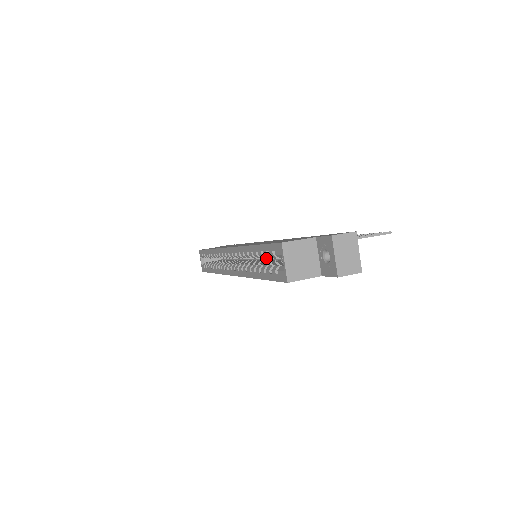
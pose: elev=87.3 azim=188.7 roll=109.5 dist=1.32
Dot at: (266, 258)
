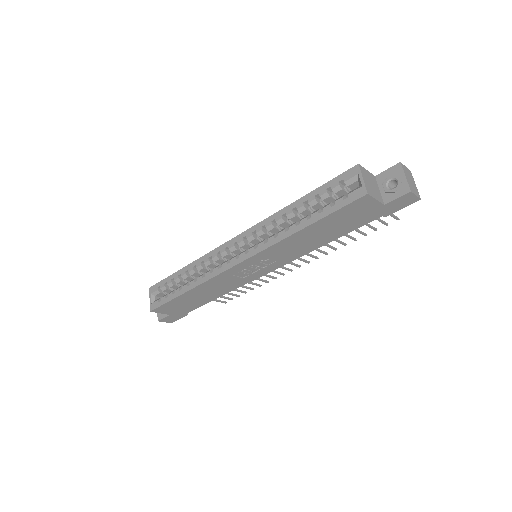
Dot at: occluded
